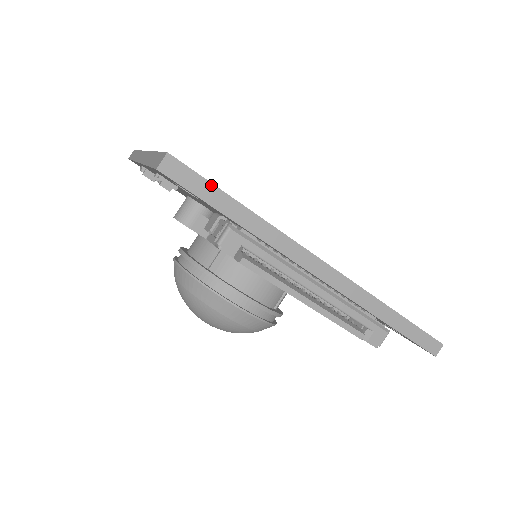
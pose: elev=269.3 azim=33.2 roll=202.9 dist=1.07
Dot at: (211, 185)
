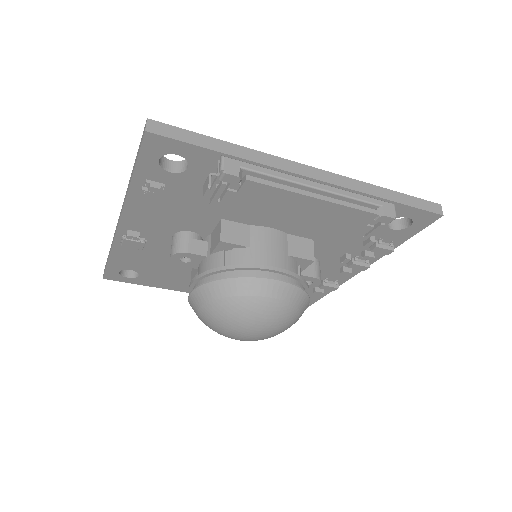
Dot at: (191, 133)
